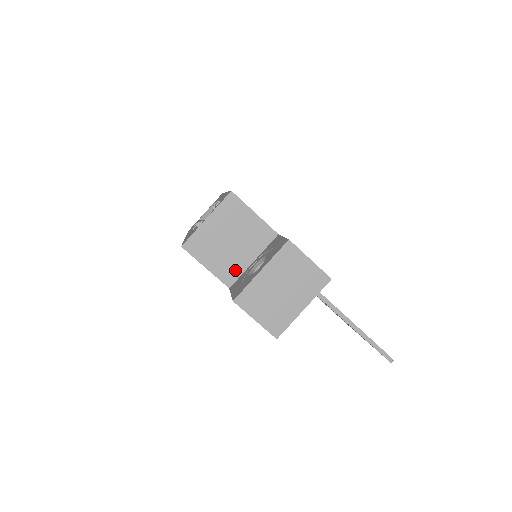
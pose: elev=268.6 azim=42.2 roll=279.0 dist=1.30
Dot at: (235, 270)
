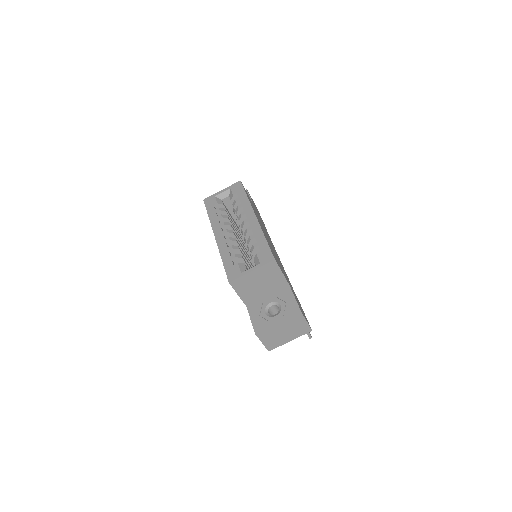
Dot at: (254, 298)
